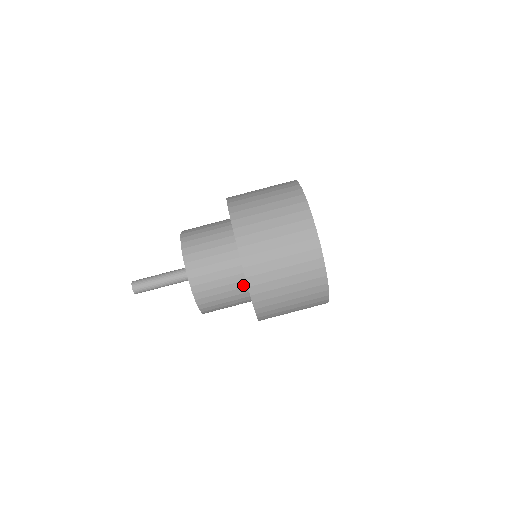
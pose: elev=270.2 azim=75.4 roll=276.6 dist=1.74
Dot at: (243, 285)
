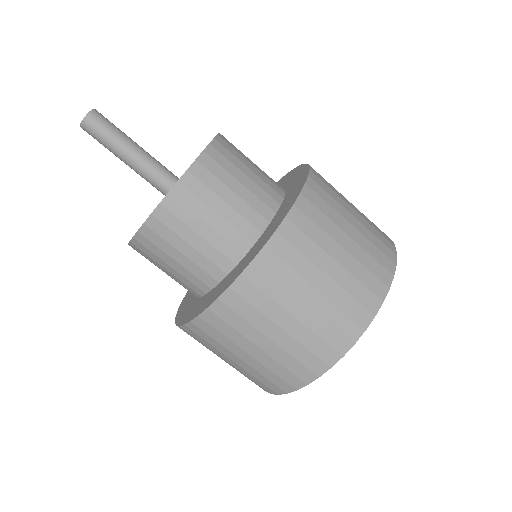
Dot at: (224, 266)
